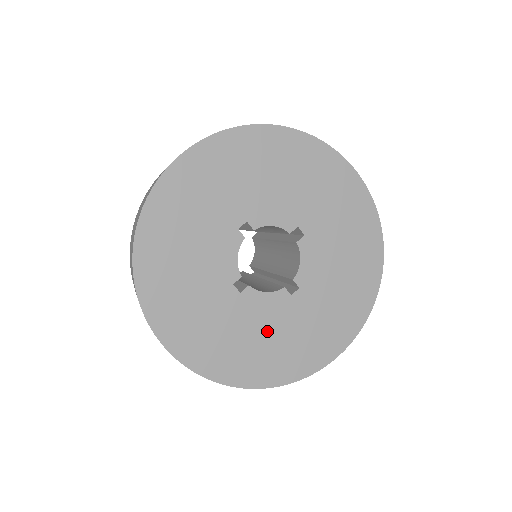
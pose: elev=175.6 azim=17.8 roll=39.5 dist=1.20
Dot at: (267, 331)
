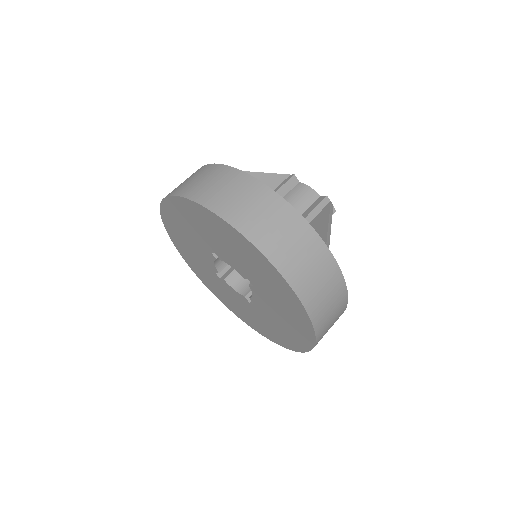
Dot at: (238, 303)
